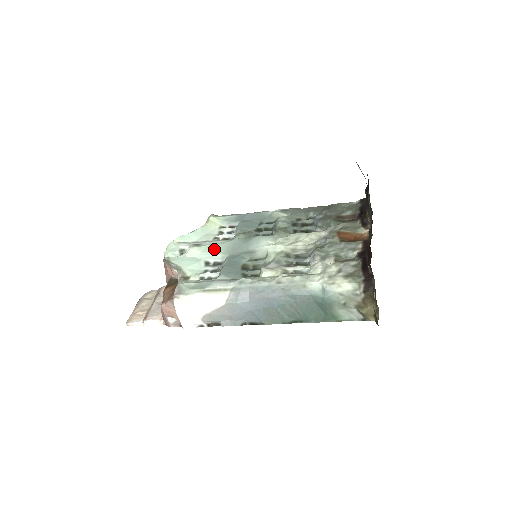
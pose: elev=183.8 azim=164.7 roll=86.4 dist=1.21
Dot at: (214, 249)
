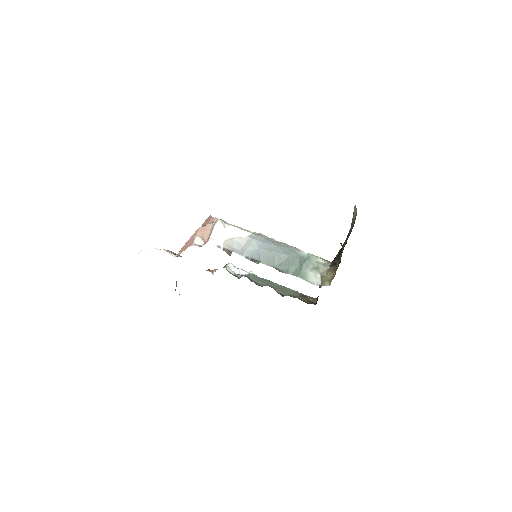
Dot at: occluded
